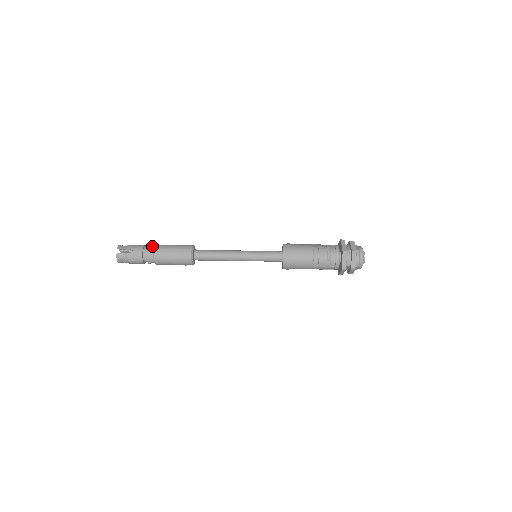
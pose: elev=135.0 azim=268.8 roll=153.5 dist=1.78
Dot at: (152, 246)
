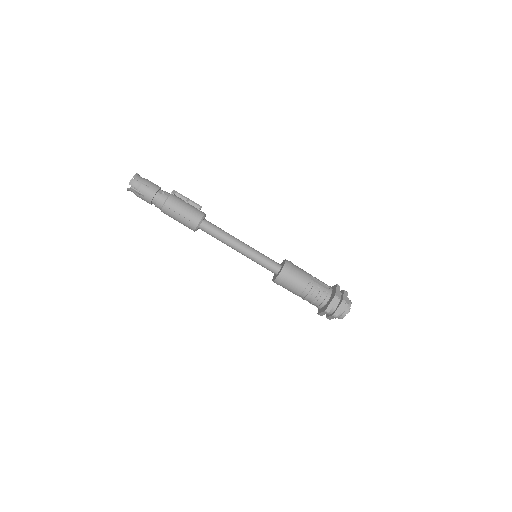
Dot at: (163, 198)
